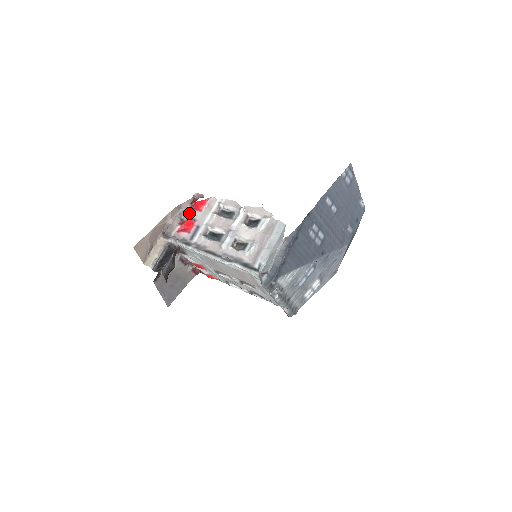
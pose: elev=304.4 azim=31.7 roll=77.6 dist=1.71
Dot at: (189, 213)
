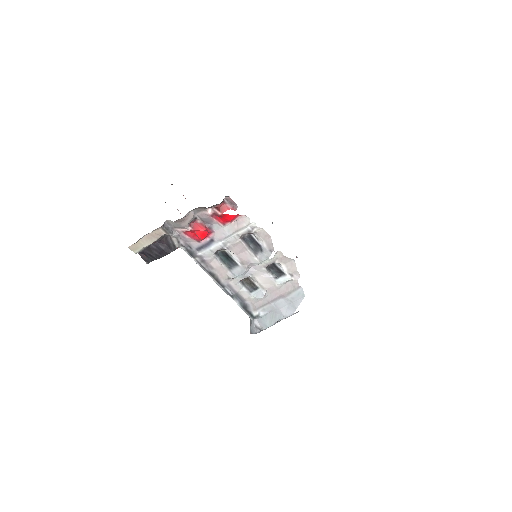
Dot at: (208, 218)
